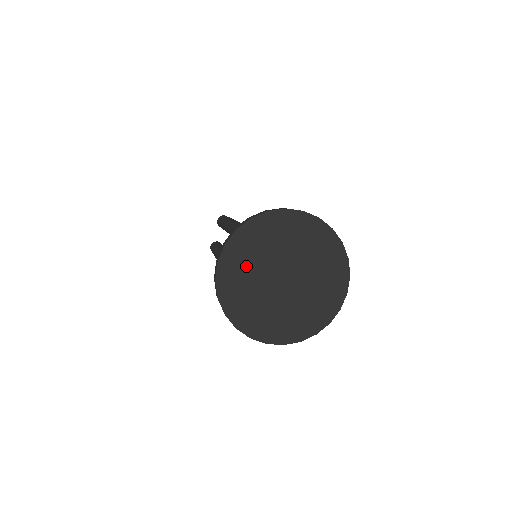
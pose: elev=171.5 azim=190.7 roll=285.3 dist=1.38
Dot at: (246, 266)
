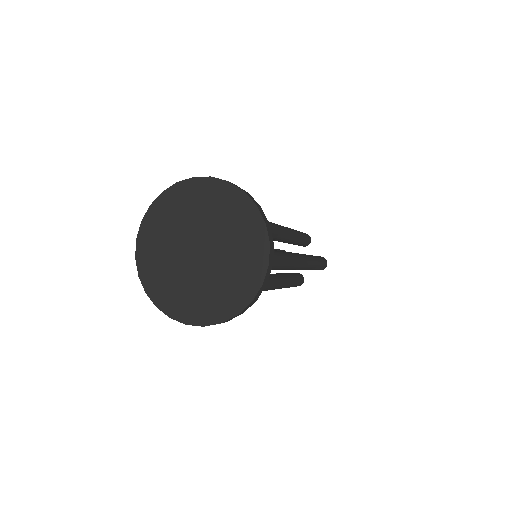
Dot at: (165, 274)
